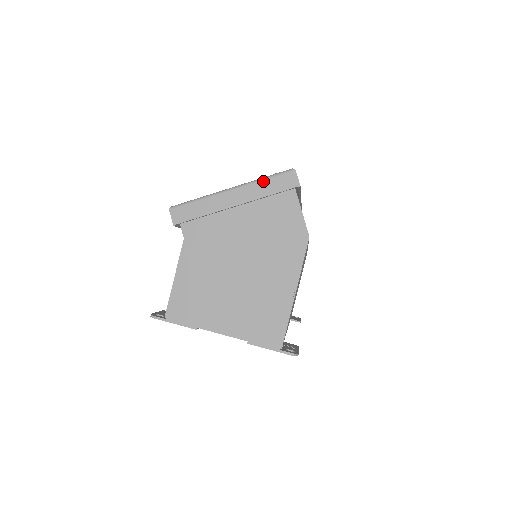
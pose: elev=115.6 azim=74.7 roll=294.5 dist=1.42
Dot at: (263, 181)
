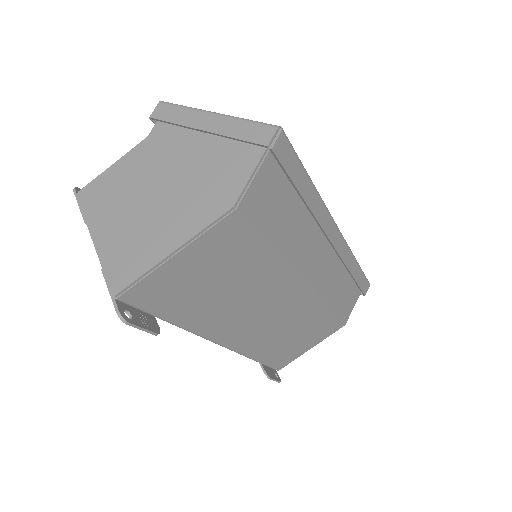
Dot at: (244, 121)
